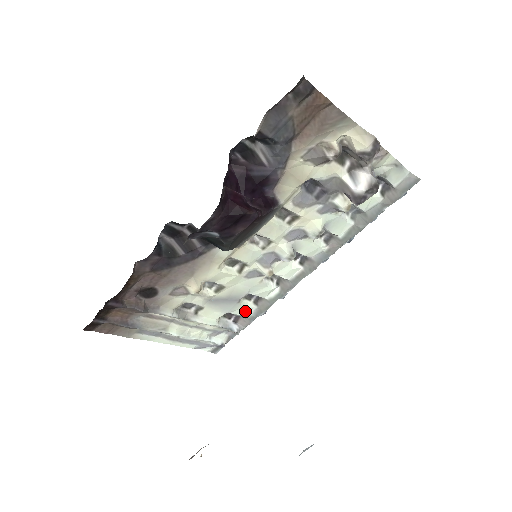
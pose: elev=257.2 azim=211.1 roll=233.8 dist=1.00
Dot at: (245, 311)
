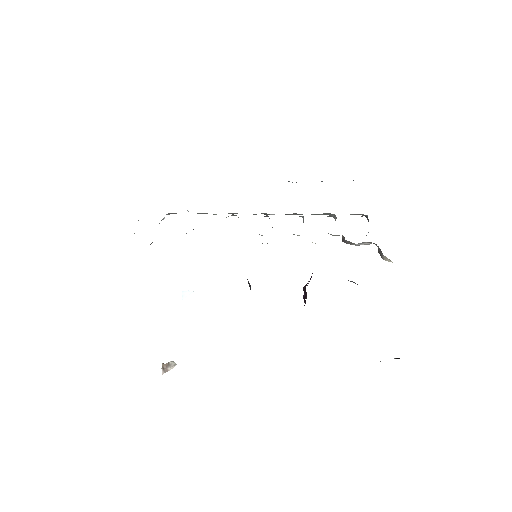
Dot at: occluded
